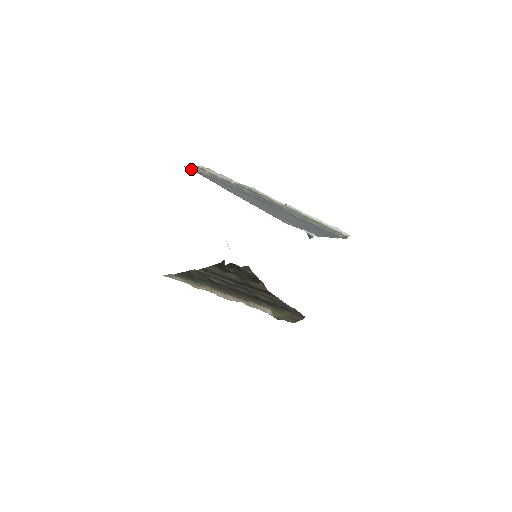
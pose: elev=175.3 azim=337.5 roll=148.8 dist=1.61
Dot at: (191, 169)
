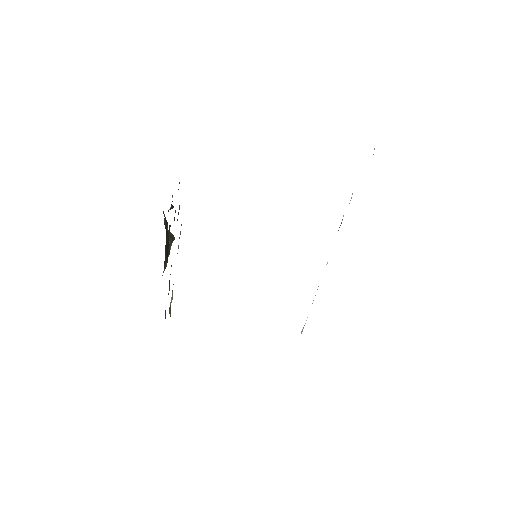
Dot at: occluded
